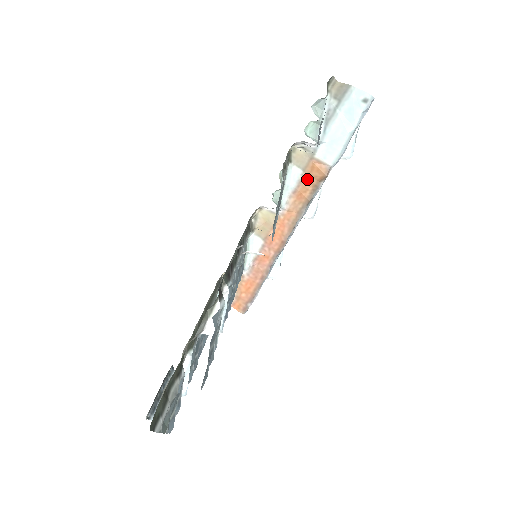
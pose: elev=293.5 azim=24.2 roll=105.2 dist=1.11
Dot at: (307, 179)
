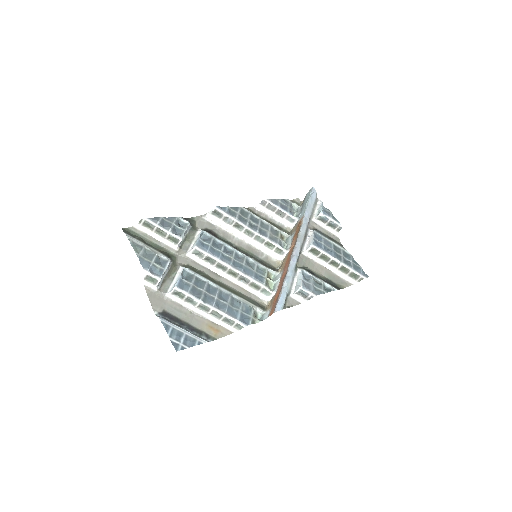
Dot at: (297, 231)
